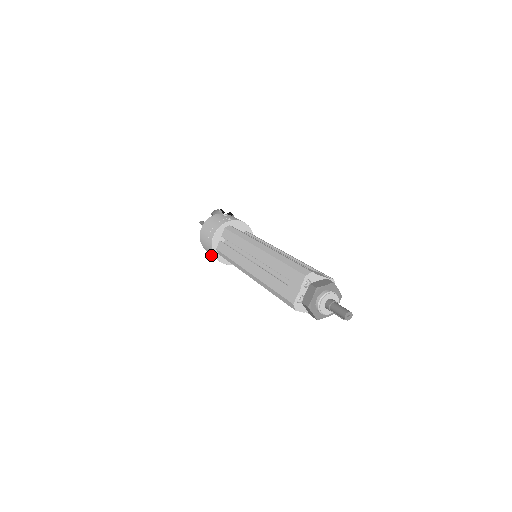
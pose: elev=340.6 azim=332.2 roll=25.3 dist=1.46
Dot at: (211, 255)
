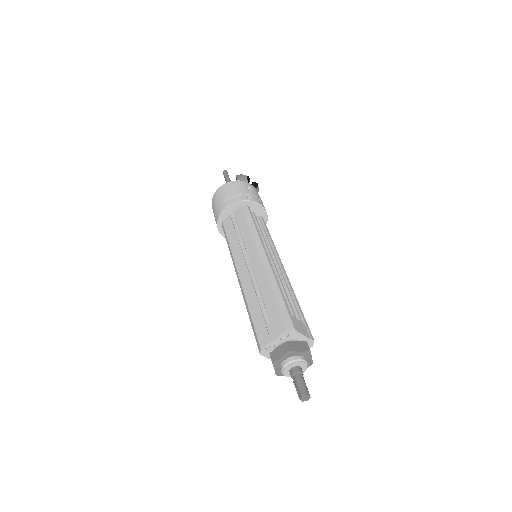
Dot at: occluded
